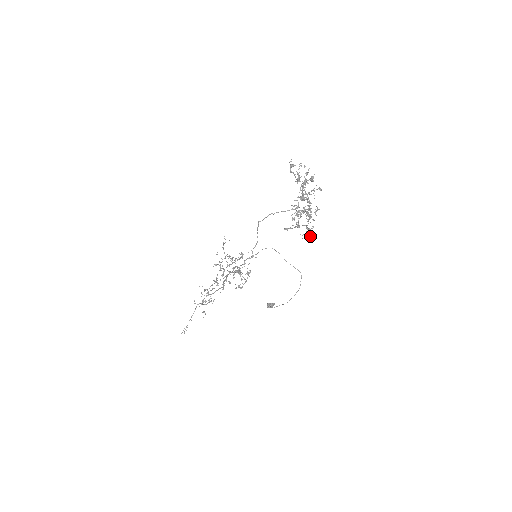
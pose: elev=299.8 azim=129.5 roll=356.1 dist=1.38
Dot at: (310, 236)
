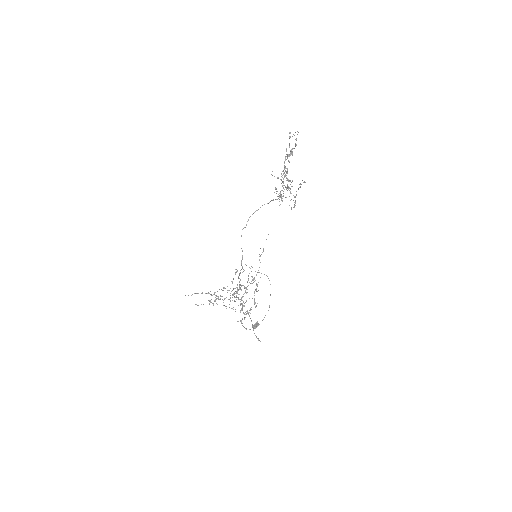
Dot at: (295, 205)
